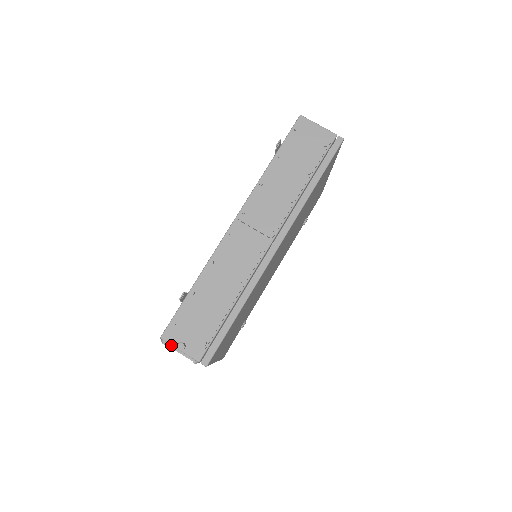
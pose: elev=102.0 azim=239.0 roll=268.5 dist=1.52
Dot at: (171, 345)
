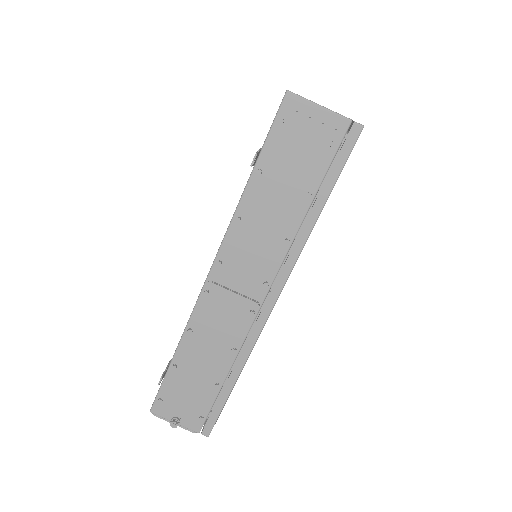
Dot at: (164, 418)
